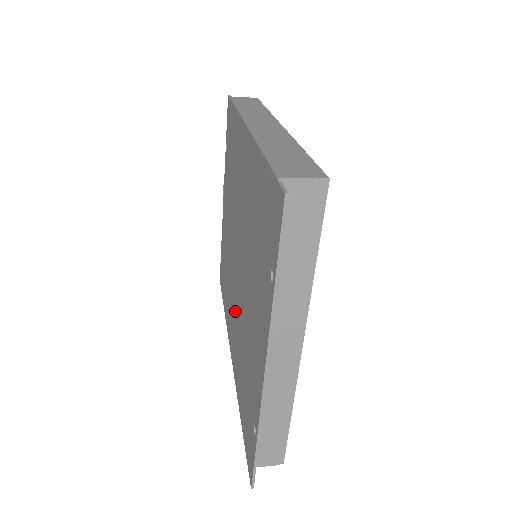
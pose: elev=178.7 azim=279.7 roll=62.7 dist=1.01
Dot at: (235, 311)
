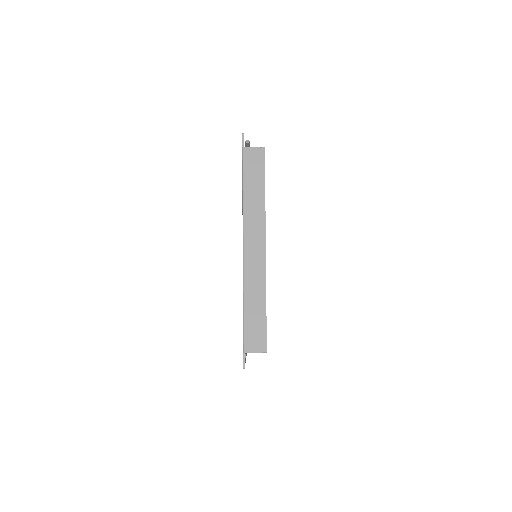
Dot at: occluded
